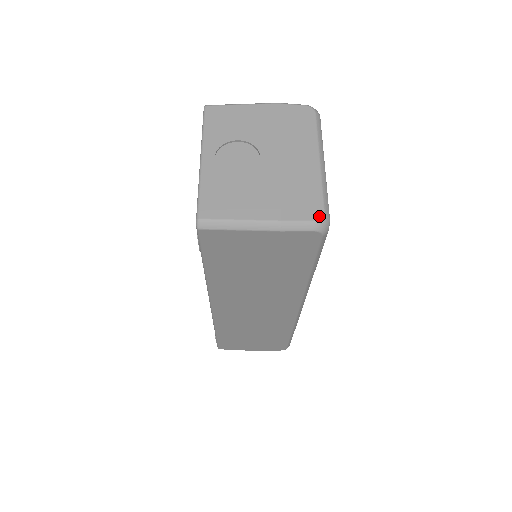
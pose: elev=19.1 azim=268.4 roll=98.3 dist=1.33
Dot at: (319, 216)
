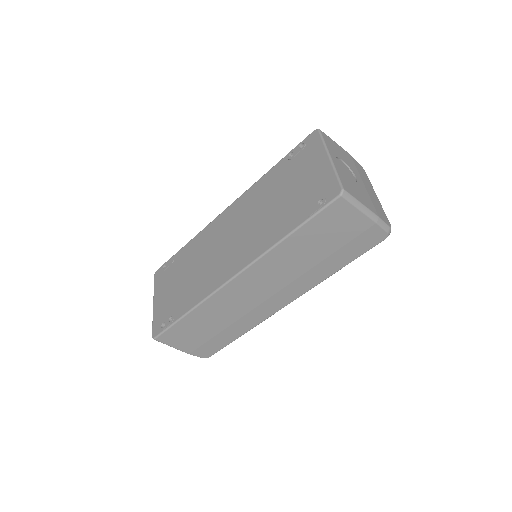
Dot at: (390, 225)
